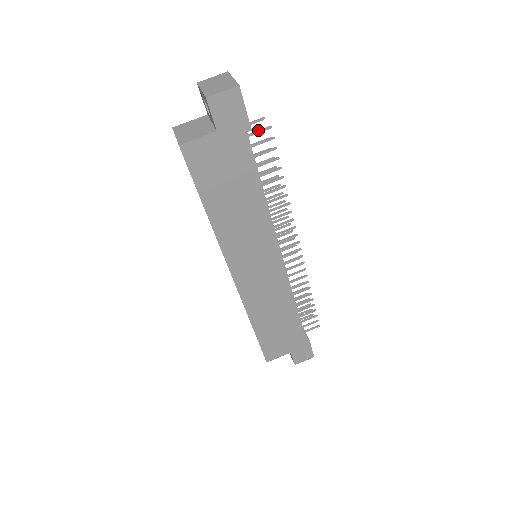
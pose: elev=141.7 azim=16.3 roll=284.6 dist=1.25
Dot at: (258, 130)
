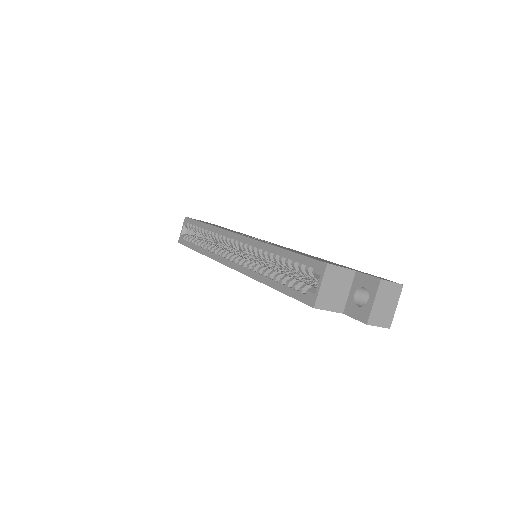
Dot at: occluded
